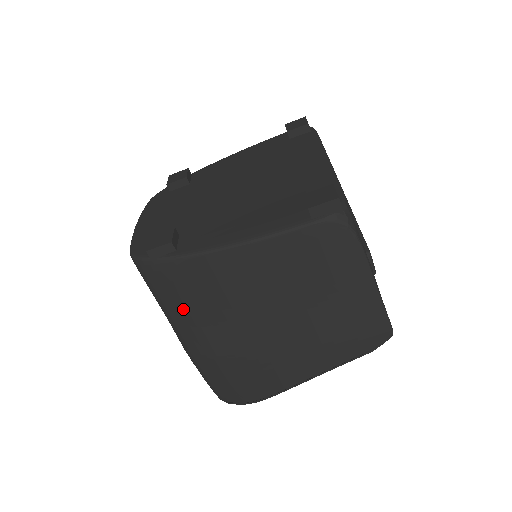
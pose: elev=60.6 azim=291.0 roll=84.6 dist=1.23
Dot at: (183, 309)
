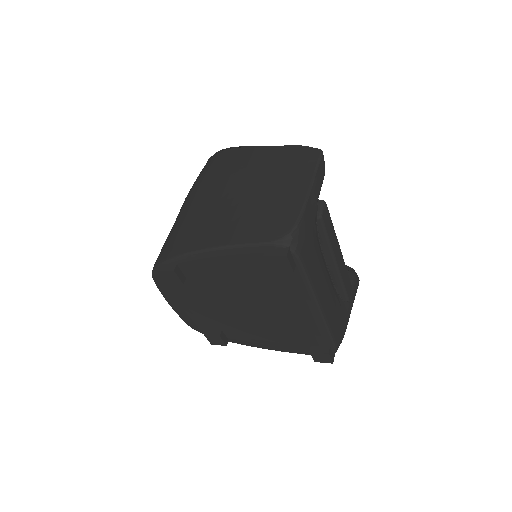
Dot at: occluded
